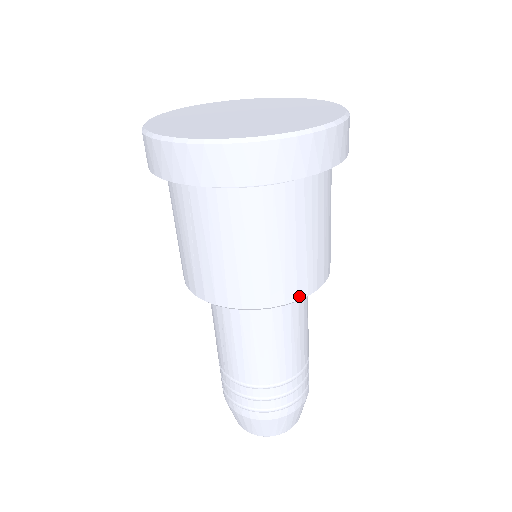
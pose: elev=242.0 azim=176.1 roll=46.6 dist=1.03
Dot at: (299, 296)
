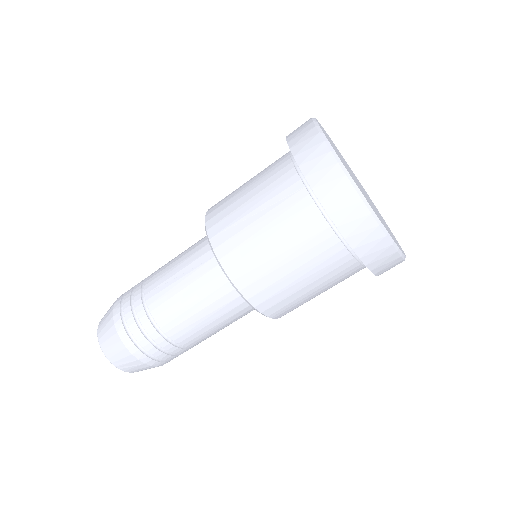
Dot at: (265, 312)
